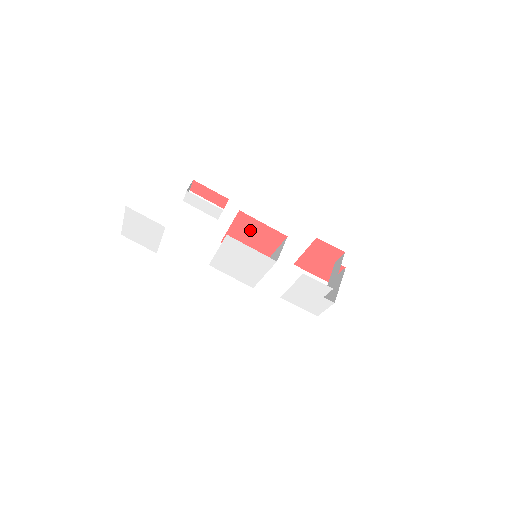
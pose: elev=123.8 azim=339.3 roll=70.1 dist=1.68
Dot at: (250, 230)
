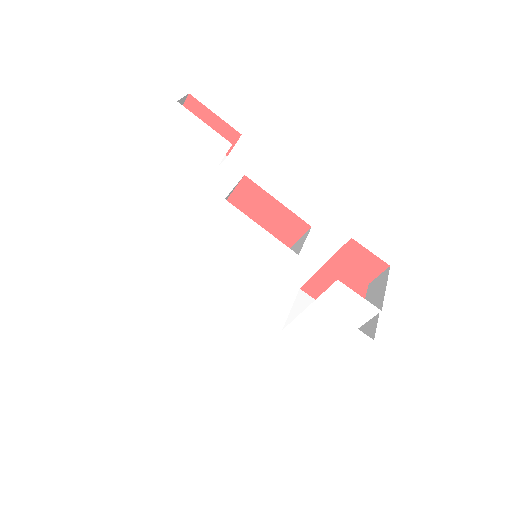
Dot at: (252, 215)
